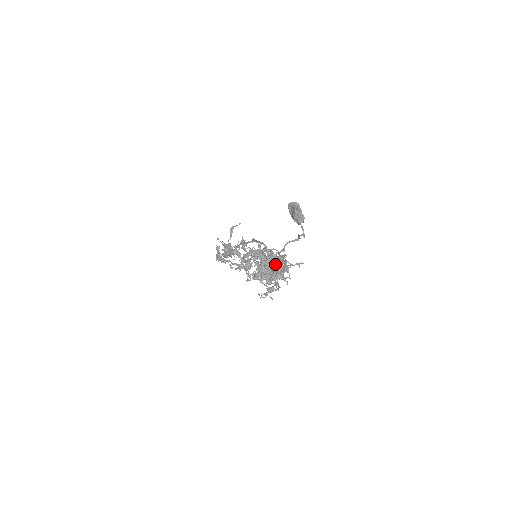
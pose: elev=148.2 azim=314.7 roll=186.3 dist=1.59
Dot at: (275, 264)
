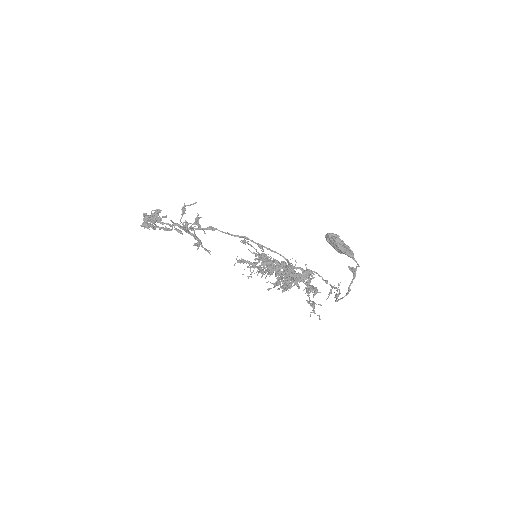
Dot at: (337, 297)
